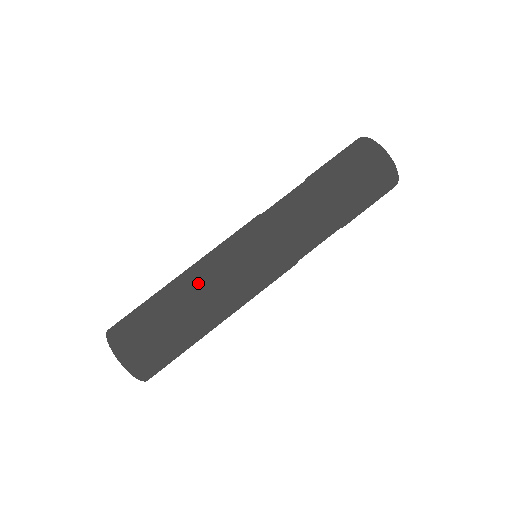
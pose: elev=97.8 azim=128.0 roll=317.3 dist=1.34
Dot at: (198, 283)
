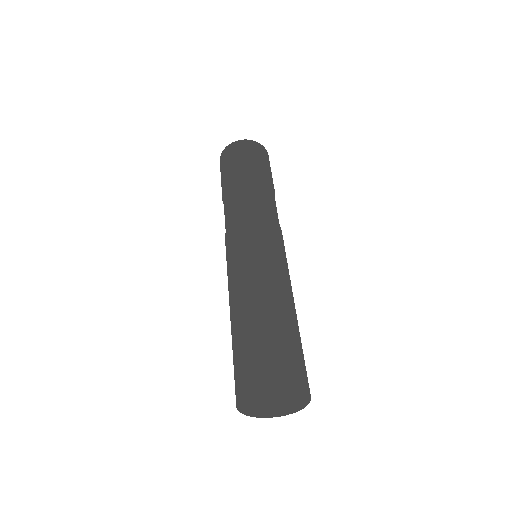
Dot at: (235, 296)
